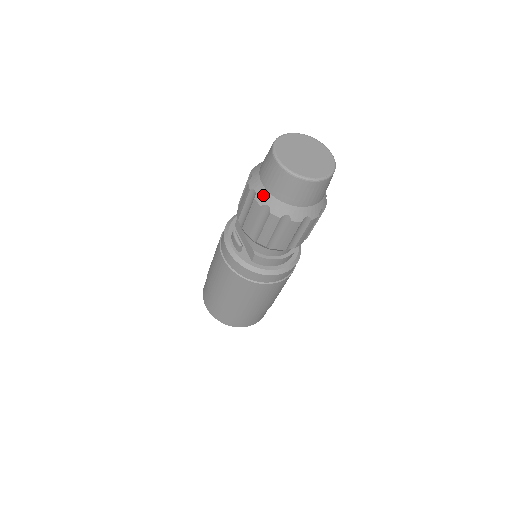
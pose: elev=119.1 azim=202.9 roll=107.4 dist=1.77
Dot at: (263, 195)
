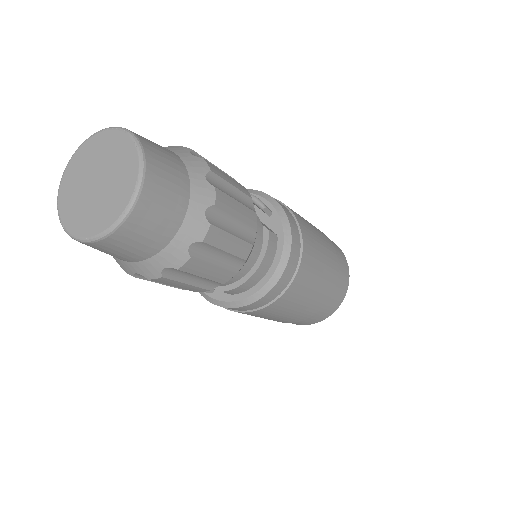
Dot at: (122, 265)
